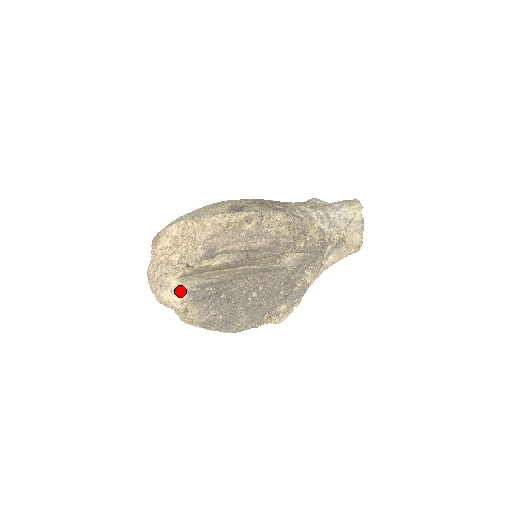
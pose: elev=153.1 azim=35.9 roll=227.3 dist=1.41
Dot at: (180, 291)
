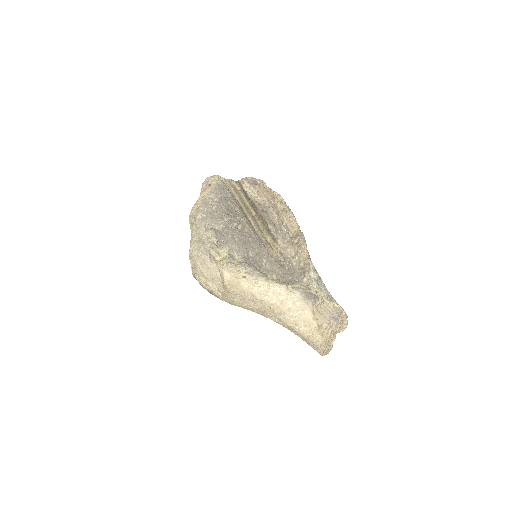
Dot at: (220, 179)
